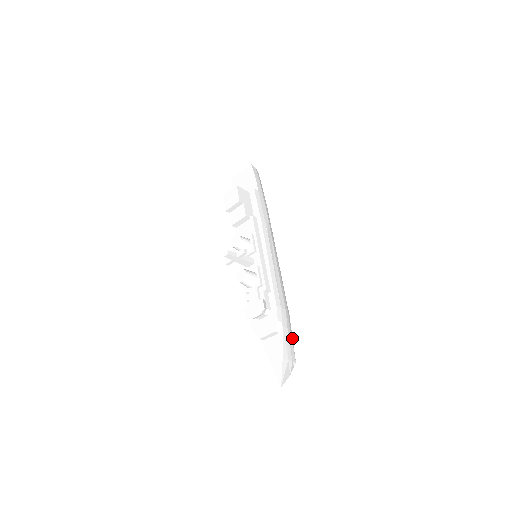
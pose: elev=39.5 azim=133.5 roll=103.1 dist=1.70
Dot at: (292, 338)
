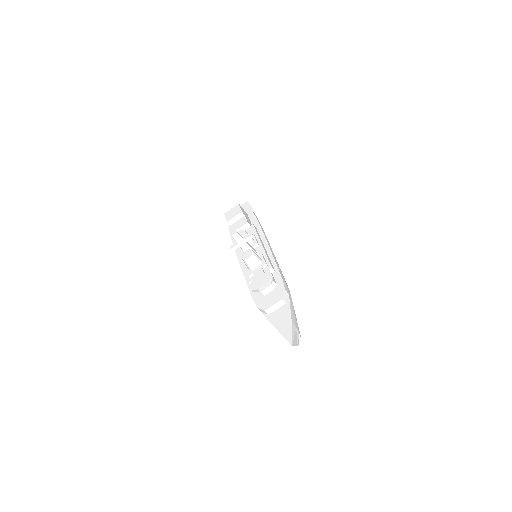
Dot at: occluded
